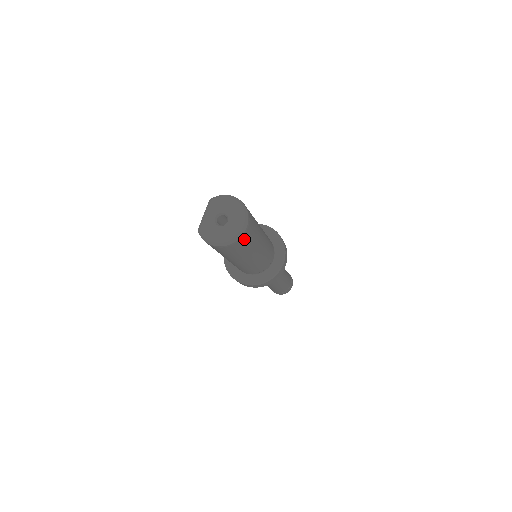
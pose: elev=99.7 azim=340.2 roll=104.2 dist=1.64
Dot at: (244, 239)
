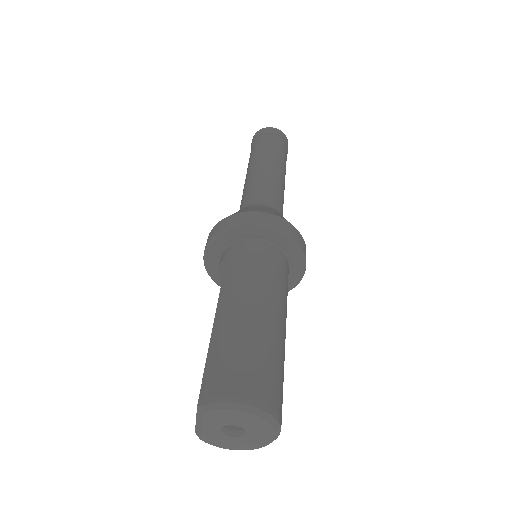
Dot at: occluded
